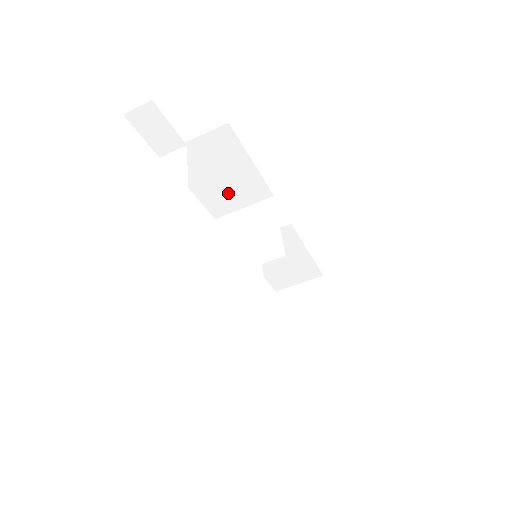
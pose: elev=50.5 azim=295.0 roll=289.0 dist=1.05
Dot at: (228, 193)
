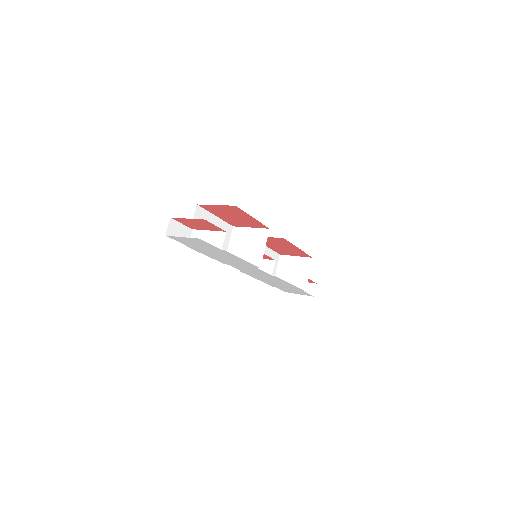
Dot at: occluded
